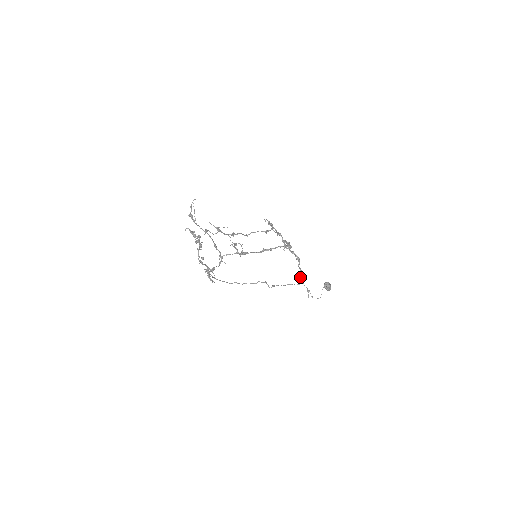
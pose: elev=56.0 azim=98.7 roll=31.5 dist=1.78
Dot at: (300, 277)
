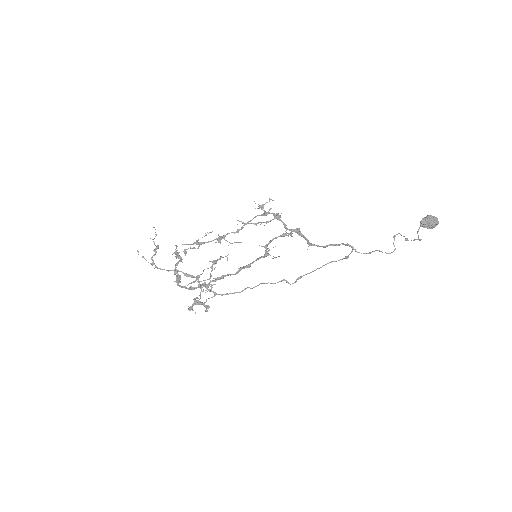
Dot at: (349, 245)
